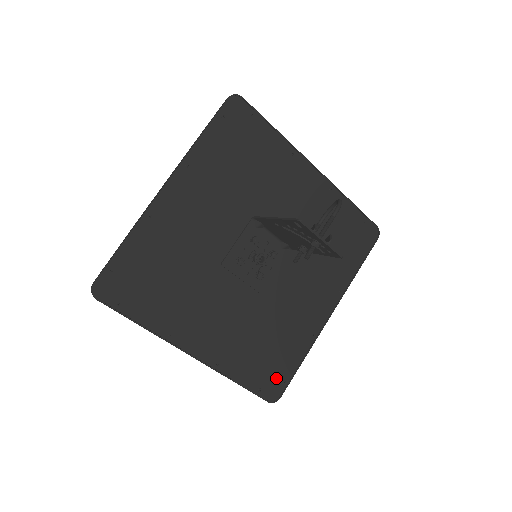
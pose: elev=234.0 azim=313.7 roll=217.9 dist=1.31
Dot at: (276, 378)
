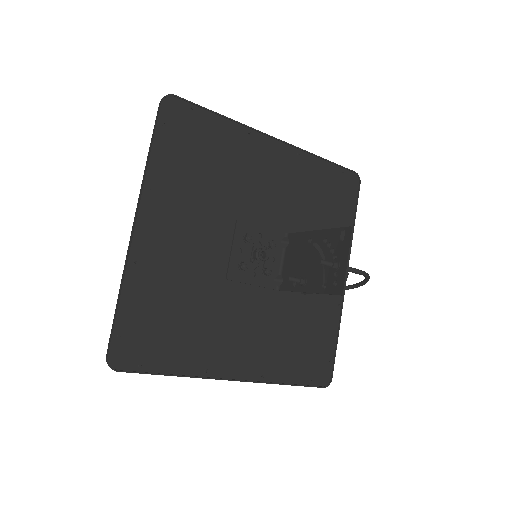
Dot at: (141, 350)
